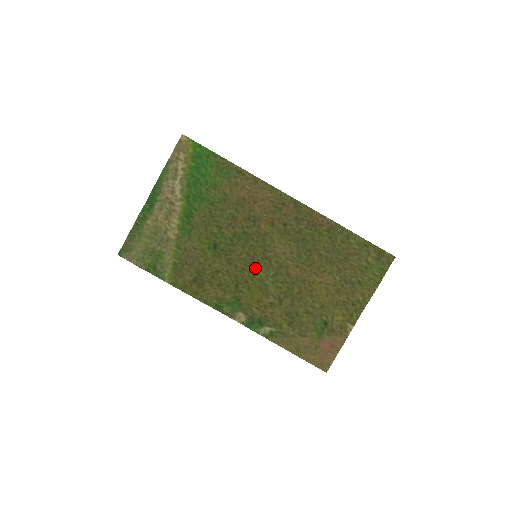
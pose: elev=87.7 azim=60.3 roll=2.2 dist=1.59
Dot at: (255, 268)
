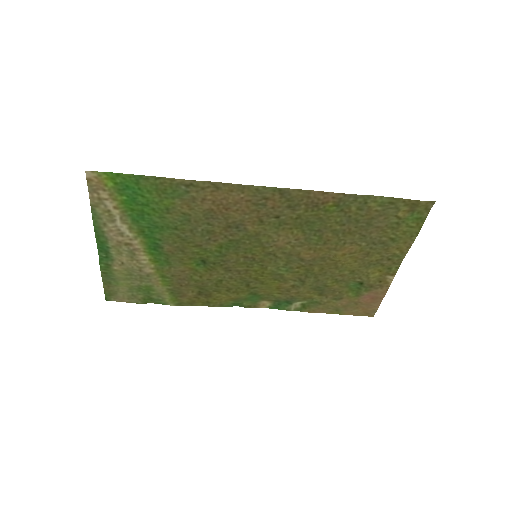
Dot at: (260, 266)
